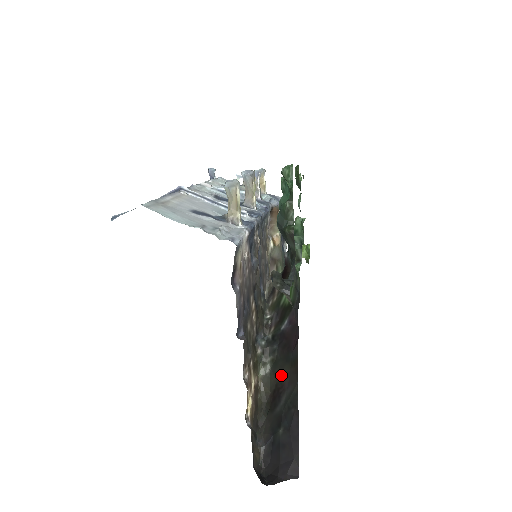
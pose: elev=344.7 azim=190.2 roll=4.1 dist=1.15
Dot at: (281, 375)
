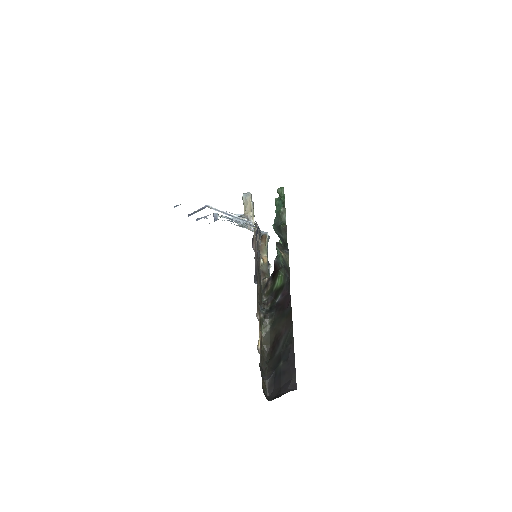
Dot at: (279, 327)
